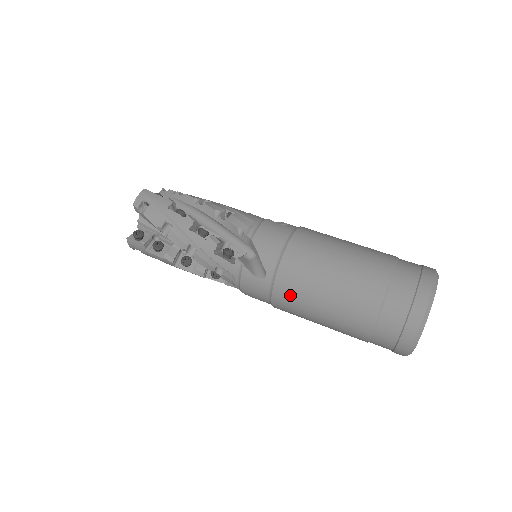
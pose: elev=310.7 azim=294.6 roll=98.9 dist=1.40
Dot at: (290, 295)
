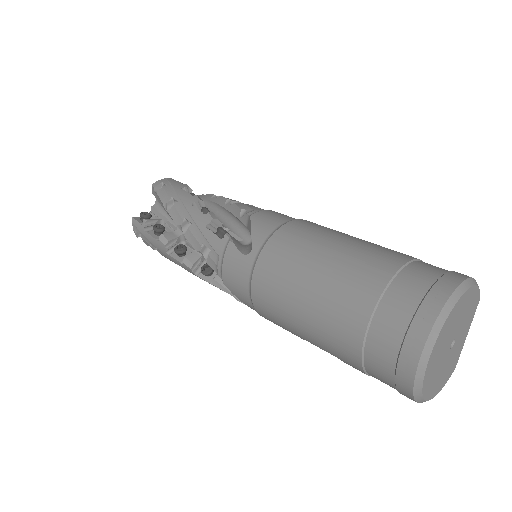
Dot at: (272, 275)
